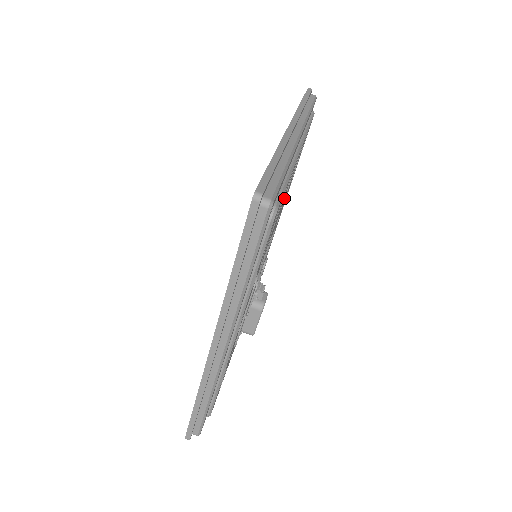
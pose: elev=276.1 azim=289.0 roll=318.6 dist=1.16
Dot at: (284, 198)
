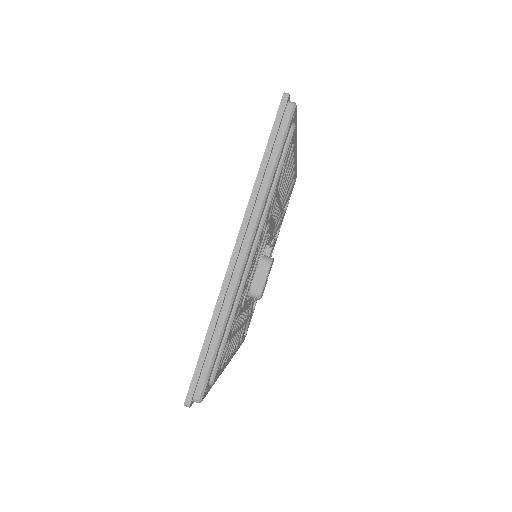
Dot at: (283, 195)
